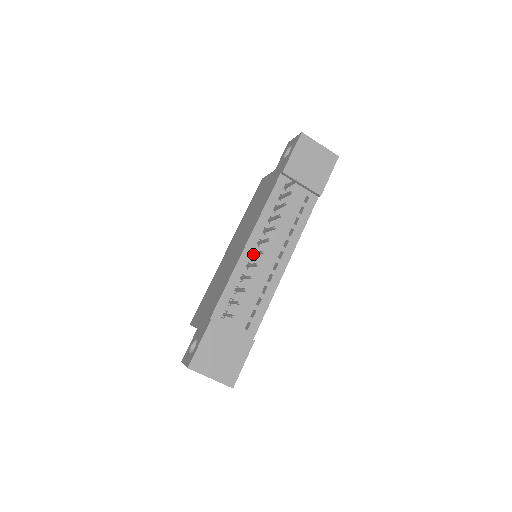
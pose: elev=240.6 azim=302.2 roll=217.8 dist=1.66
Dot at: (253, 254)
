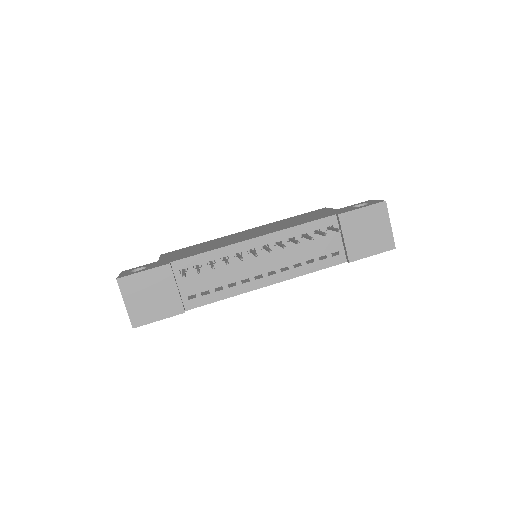
Dot at: (251, 250)
